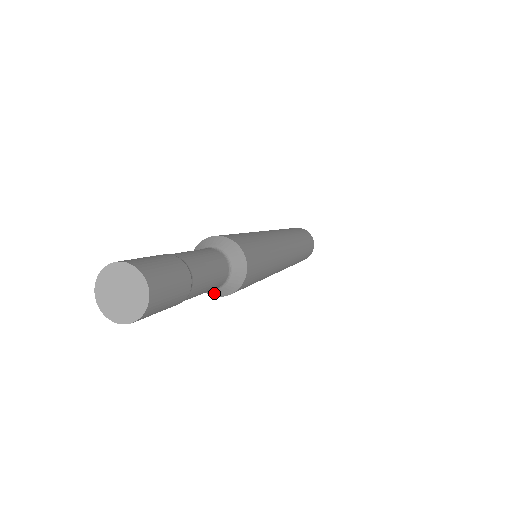
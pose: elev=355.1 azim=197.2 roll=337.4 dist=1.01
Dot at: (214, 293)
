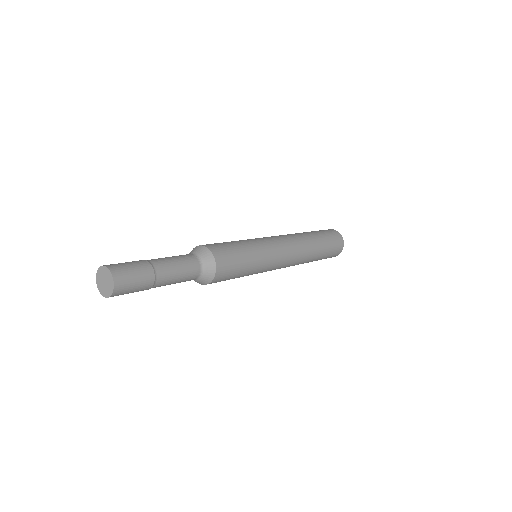
Dot at: occluded
